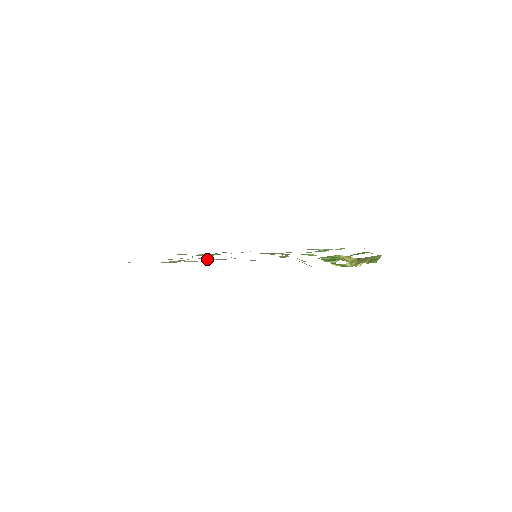
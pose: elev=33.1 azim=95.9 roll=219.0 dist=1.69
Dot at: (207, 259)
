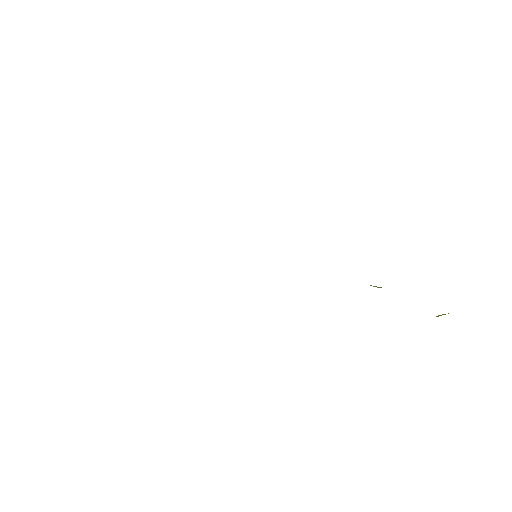
Dot at: occluded
